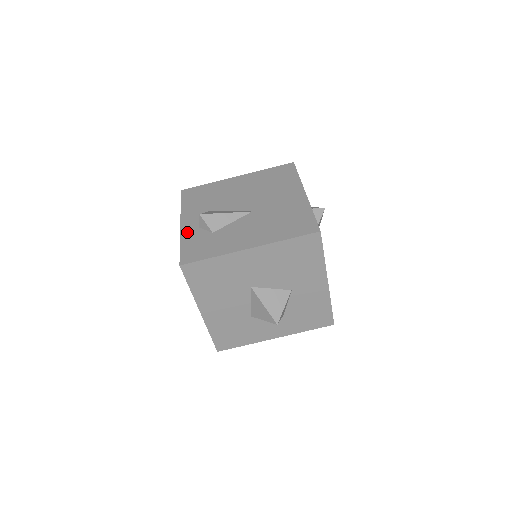
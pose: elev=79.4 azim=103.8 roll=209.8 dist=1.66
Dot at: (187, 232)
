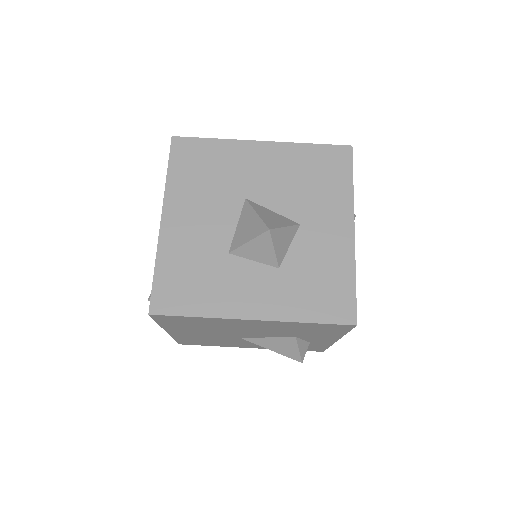
Dot at: occluded
